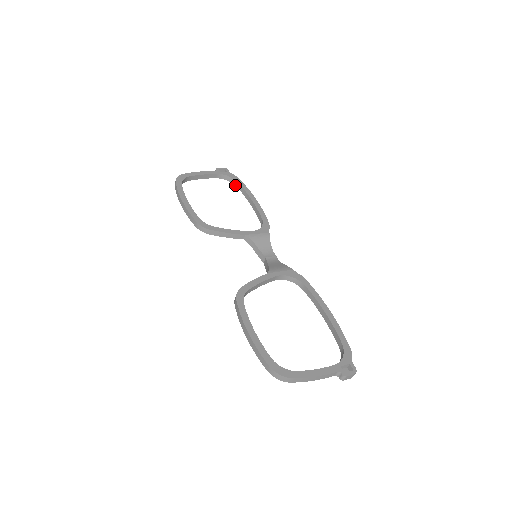
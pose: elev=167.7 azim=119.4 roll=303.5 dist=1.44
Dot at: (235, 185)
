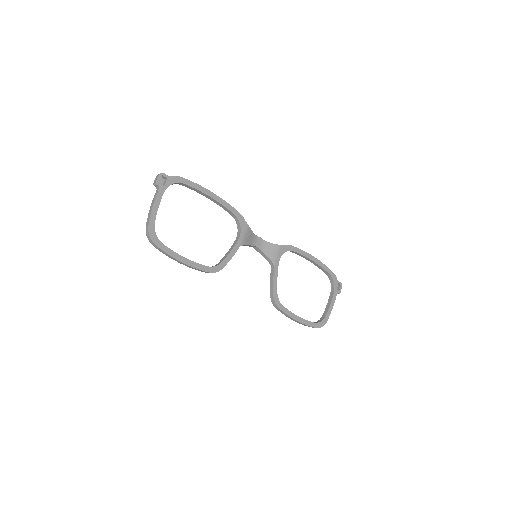
Dot at: occluded
